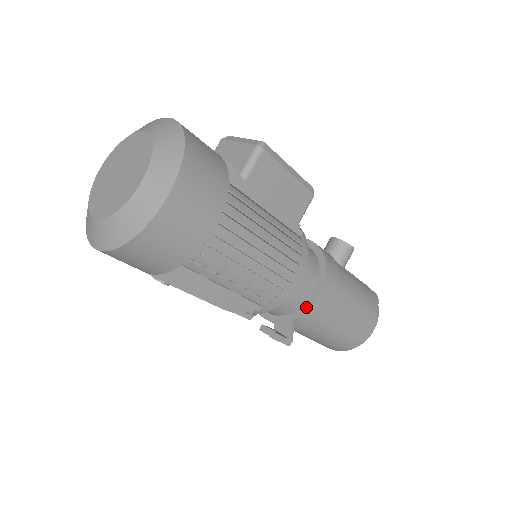
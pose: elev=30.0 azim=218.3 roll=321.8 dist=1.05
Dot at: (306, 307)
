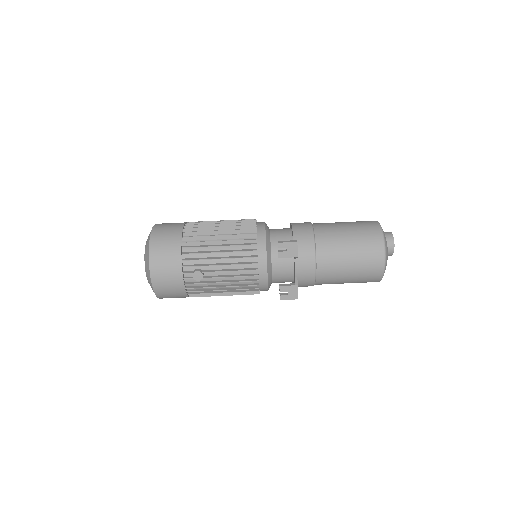
Dot at: (292, 233)
